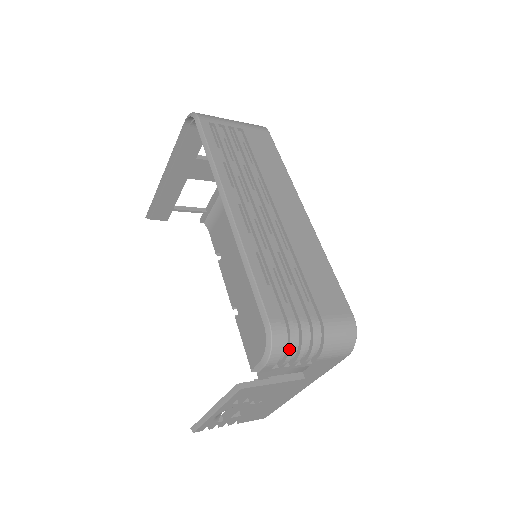
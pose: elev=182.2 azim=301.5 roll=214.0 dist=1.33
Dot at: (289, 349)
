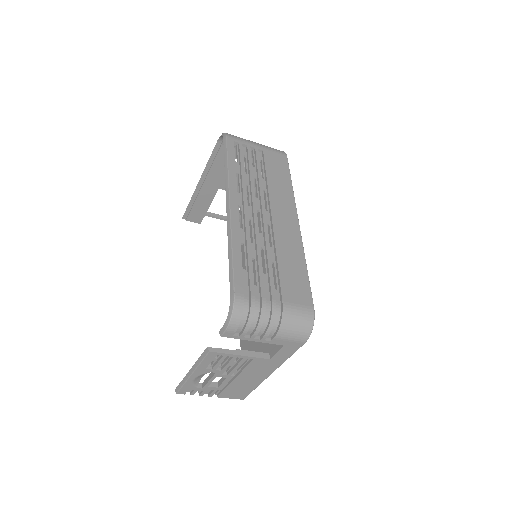
Dot at: (248, 320)
